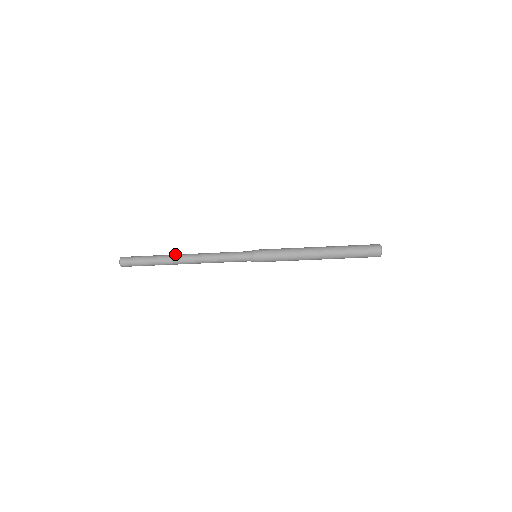
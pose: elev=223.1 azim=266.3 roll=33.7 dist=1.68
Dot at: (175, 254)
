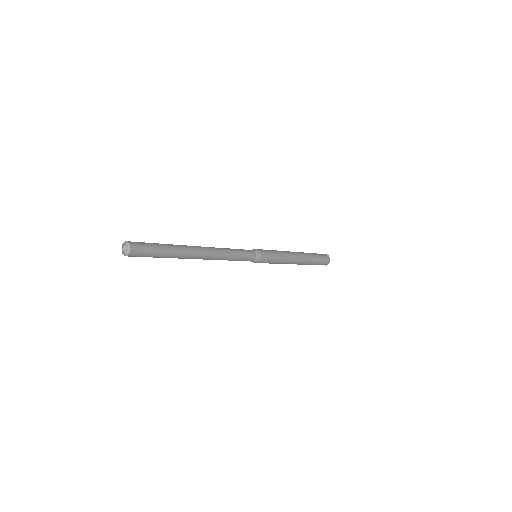
Dot at: (191, 246)
